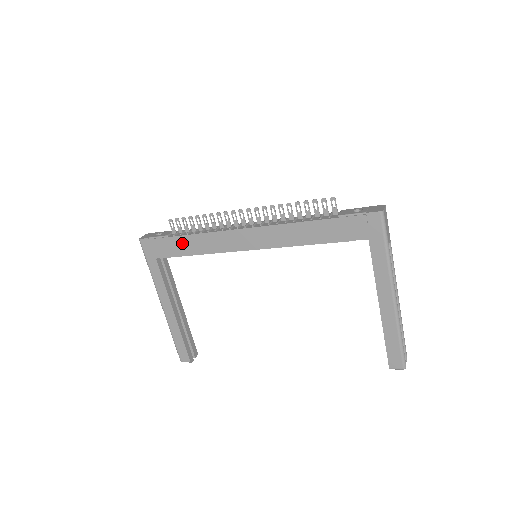
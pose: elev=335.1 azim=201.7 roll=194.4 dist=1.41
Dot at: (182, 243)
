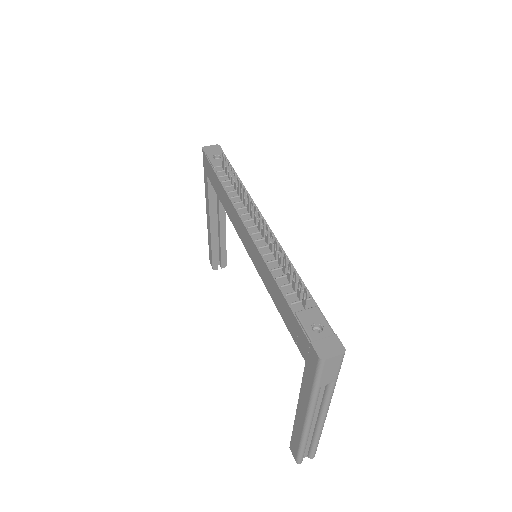
Dot at: (218, 185)
